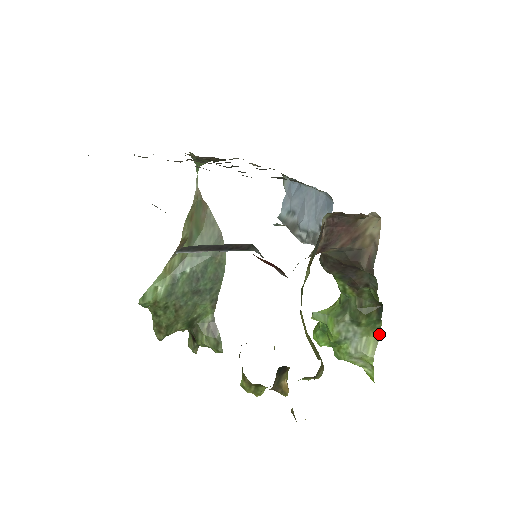
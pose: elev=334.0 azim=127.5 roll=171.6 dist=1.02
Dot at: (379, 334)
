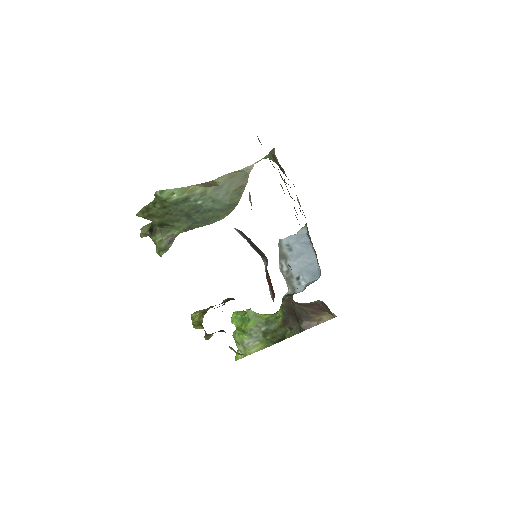
Dot at: (266, 347)
